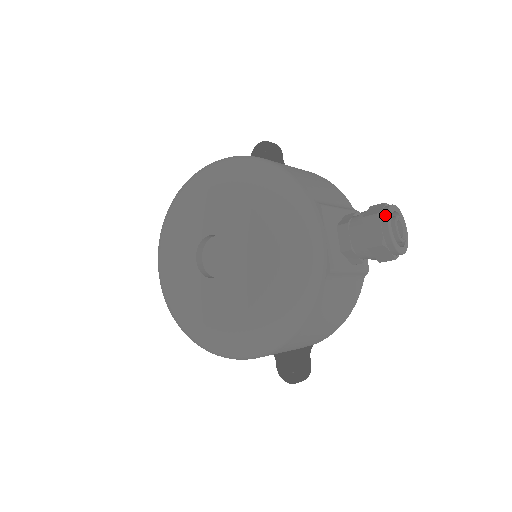
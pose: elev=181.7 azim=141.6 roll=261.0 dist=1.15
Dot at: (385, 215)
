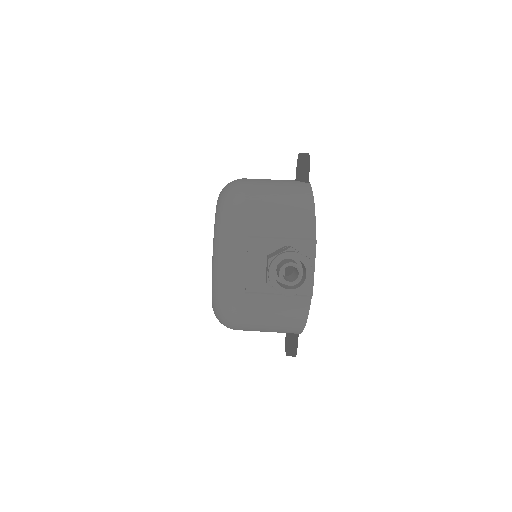
Dot at: (272, 261)
